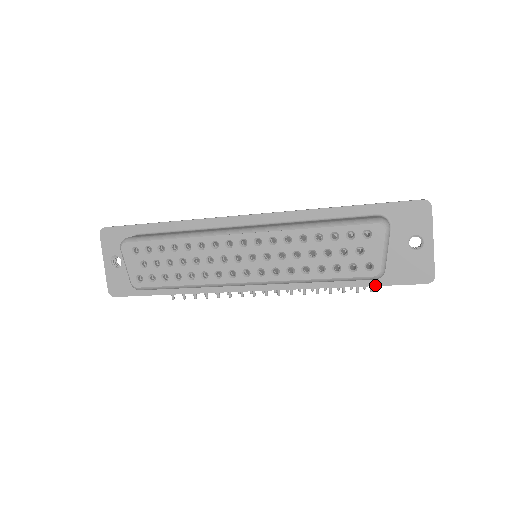
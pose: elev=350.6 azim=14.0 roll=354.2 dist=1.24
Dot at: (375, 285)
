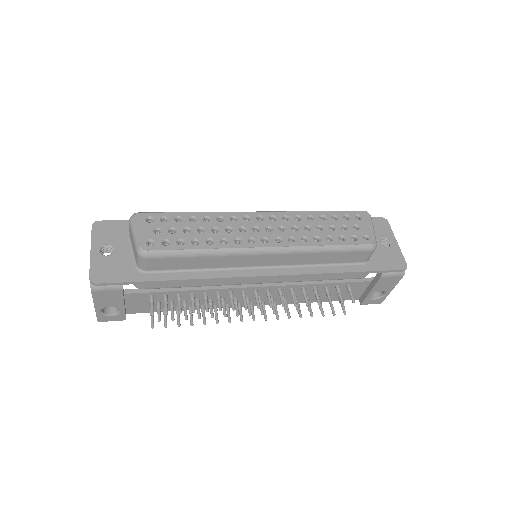
Dot at: (366, 271)
